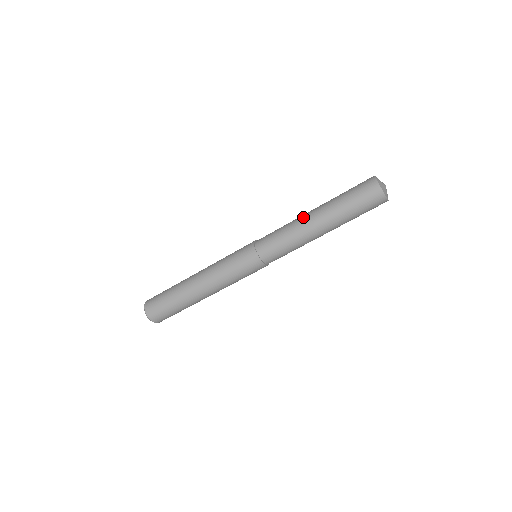
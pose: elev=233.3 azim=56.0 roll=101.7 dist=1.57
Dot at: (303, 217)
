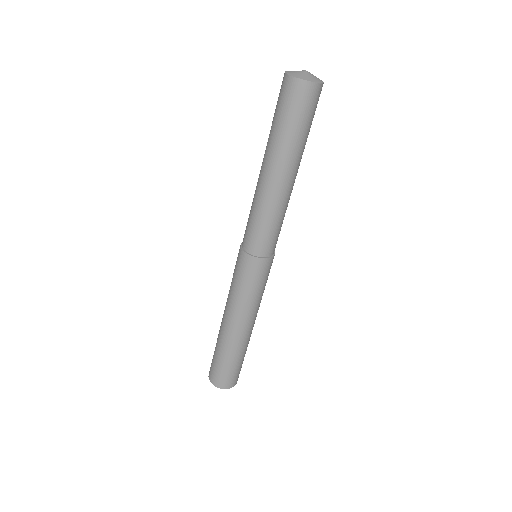
Dot at: (260, 184)
